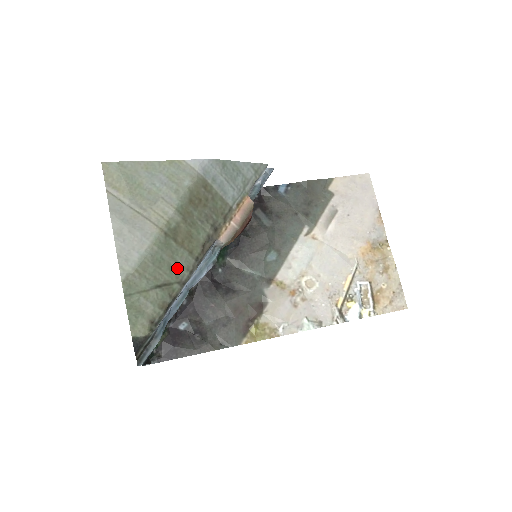
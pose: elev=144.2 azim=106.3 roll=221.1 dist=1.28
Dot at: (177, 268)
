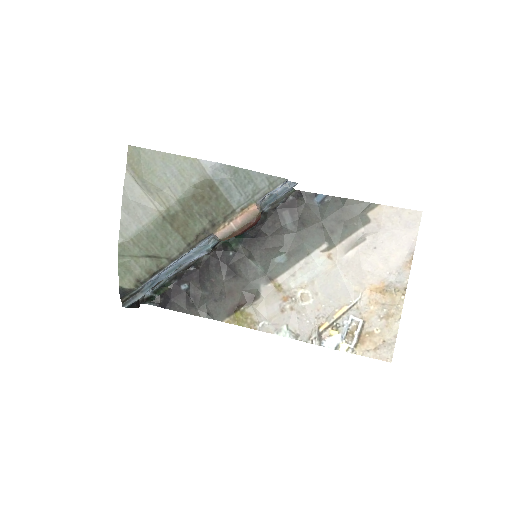
Dot at: (168, 247)
